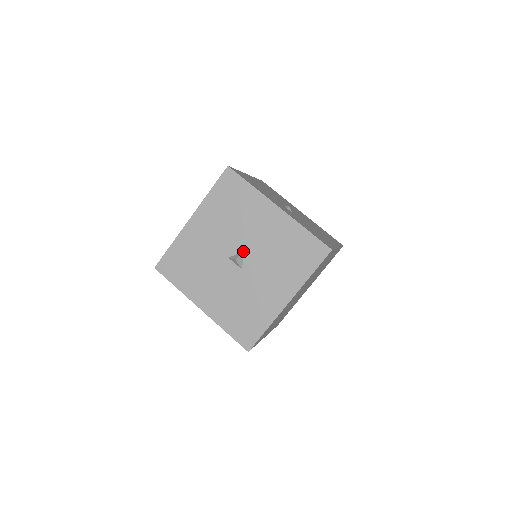
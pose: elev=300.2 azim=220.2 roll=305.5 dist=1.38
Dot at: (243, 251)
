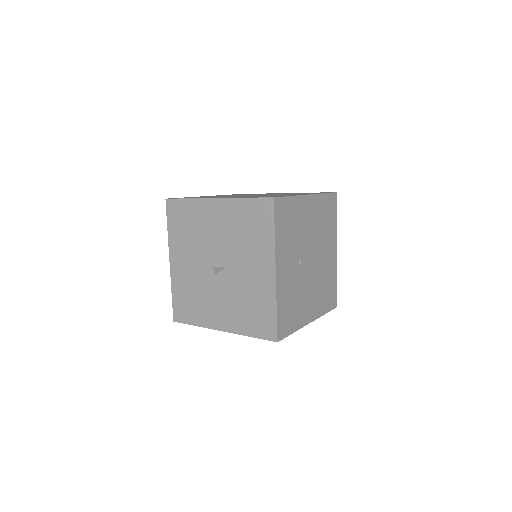
Dot at: (226, 266)
